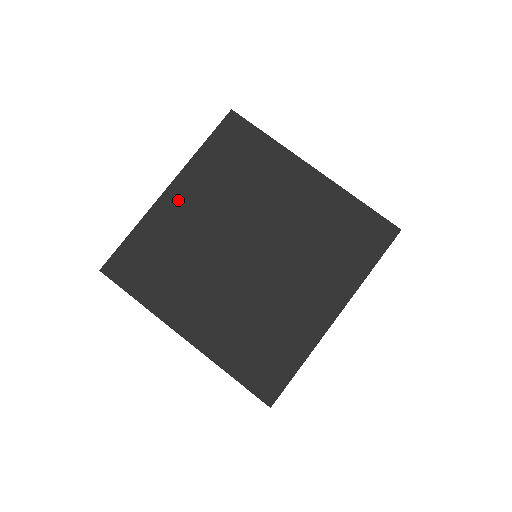
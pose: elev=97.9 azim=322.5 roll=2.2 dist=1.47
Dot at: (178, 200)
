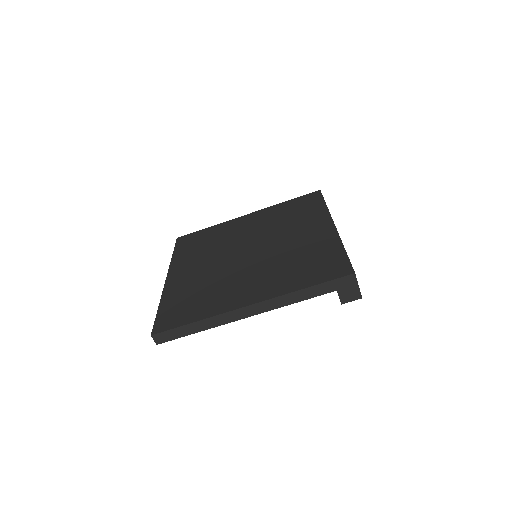
Dot at: (178, 276)
